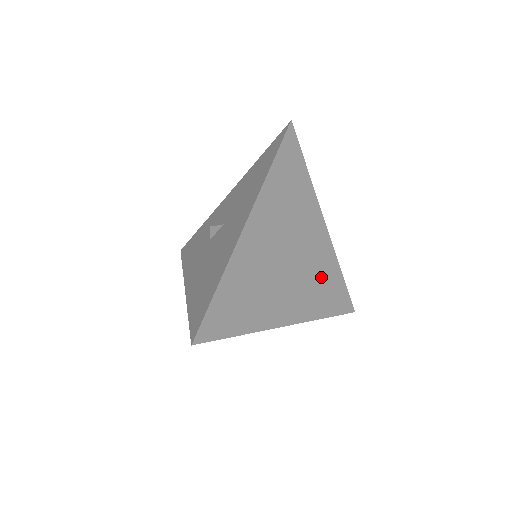
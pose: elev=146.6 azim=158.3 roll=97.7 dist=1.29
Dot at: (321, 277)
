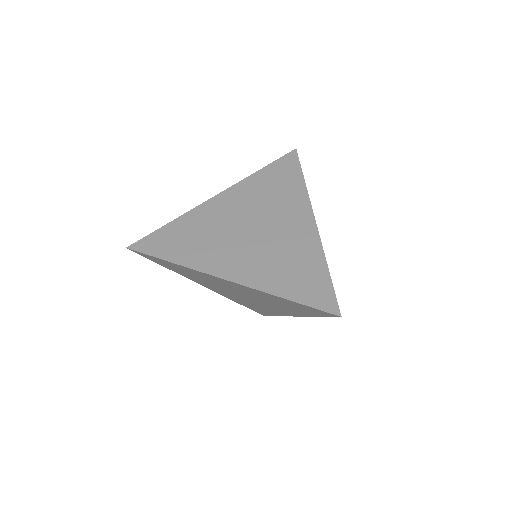
Dot at: (291, 259)
